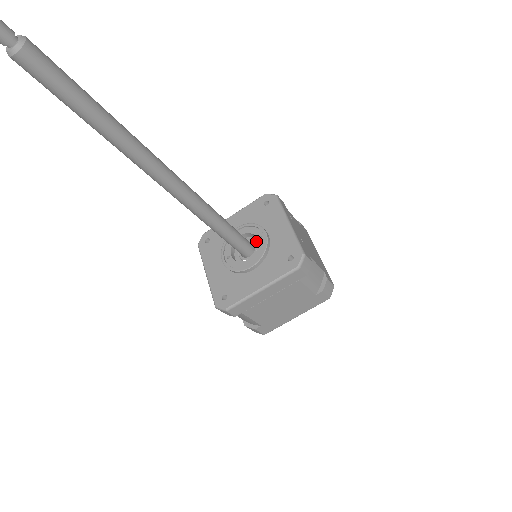
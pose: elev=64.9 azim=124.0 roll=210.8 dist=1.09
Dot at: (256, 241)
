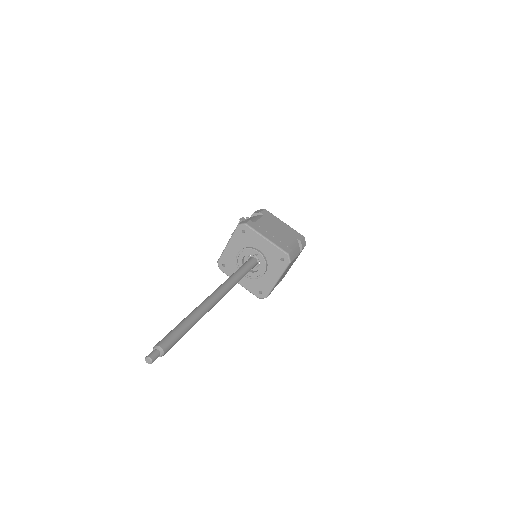
Dot at: occluded
